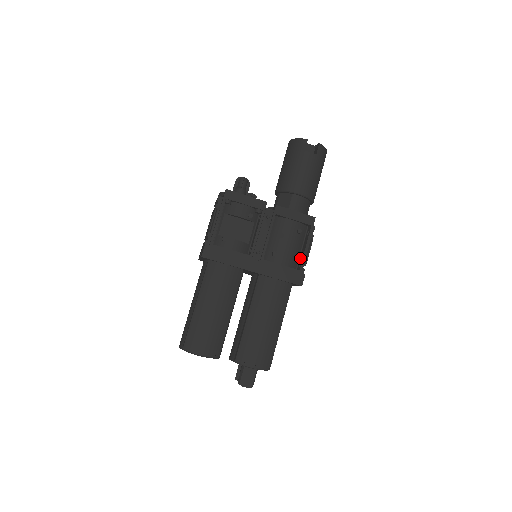
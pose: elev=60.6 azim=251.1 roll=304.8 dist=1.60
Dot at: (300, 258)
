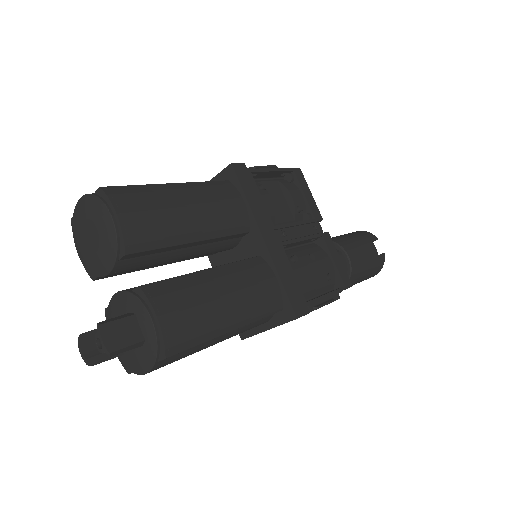
Dot at: (309, 300)
